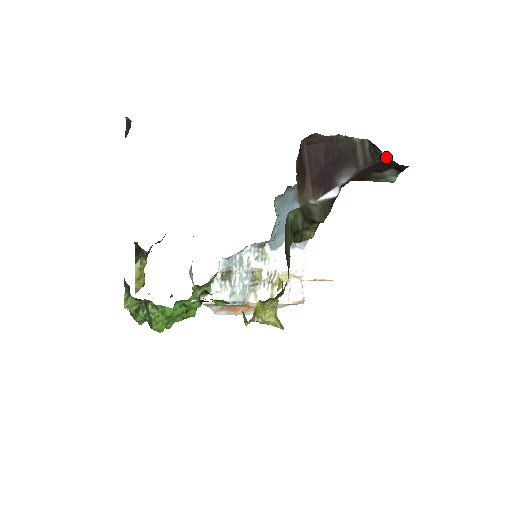
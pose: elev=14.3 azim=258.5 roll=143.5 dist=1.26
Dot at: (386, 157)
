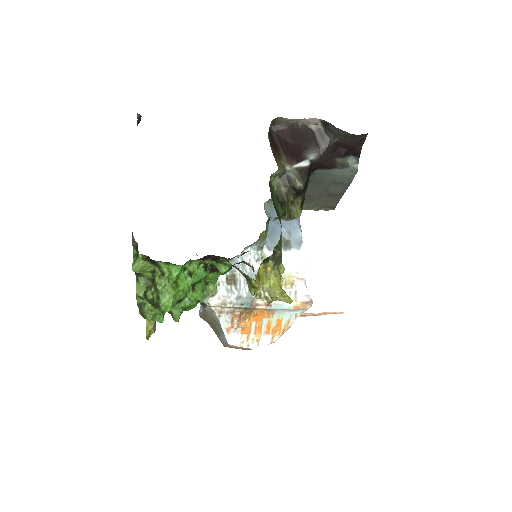
Dot at: (338, 130)
